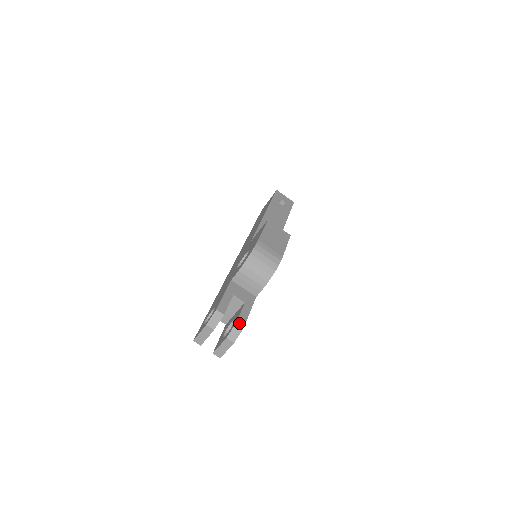
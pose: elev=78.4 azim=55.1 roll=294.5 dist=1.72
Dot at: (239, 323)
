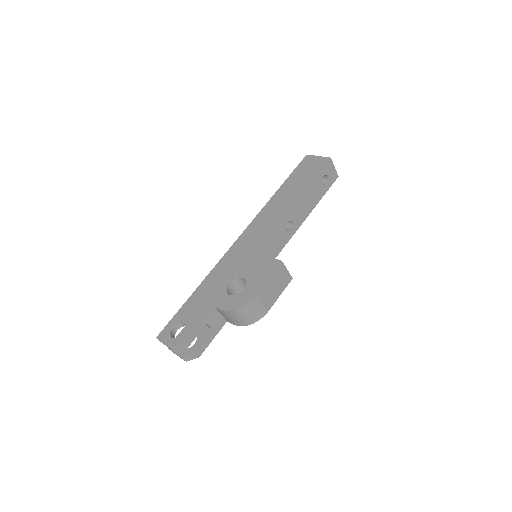
Dot at: (198, 353)
